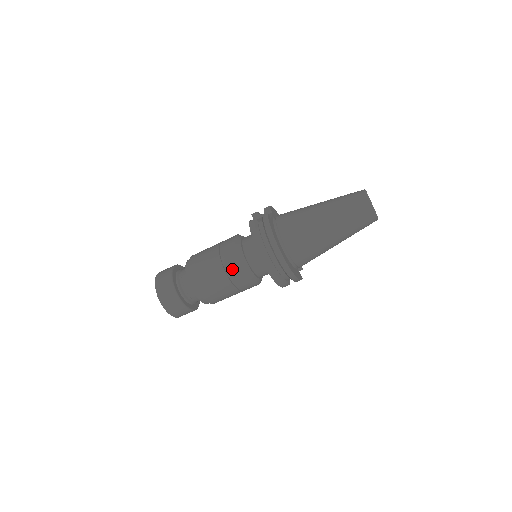
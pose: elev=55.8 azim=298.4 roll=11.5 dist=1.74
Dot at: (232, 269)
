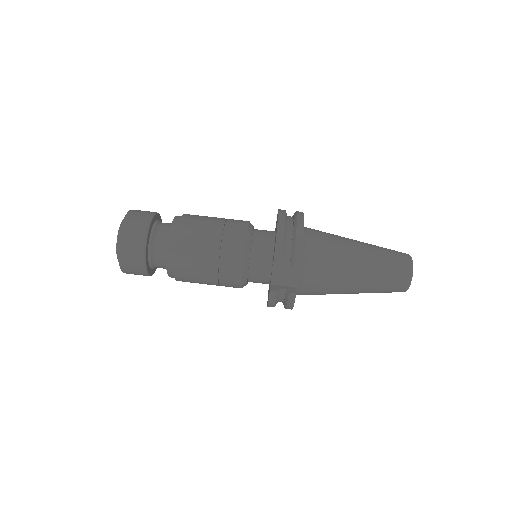
Dot at: (236, 220)
